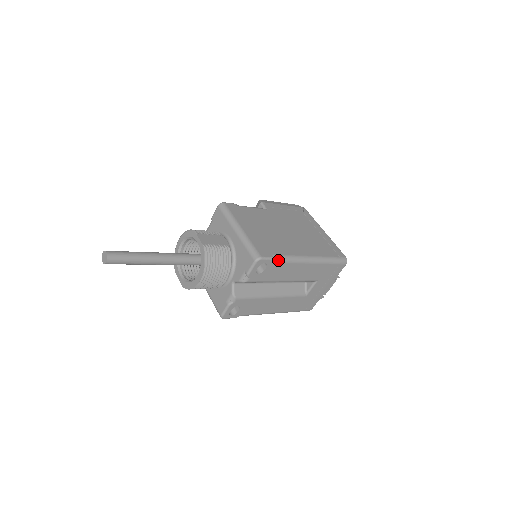
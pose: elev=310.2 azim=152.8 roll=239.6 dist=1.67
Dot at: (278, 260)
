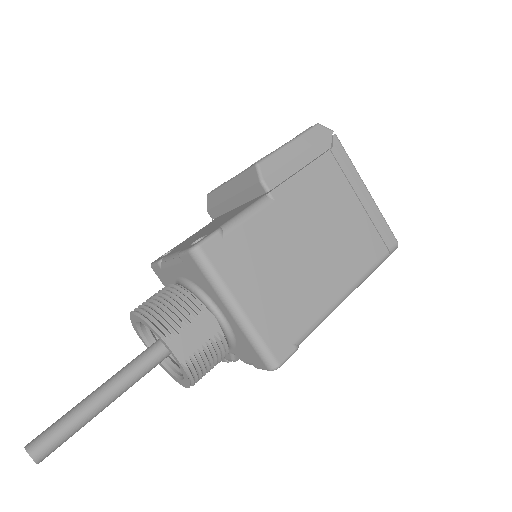
Dot at: occluded
